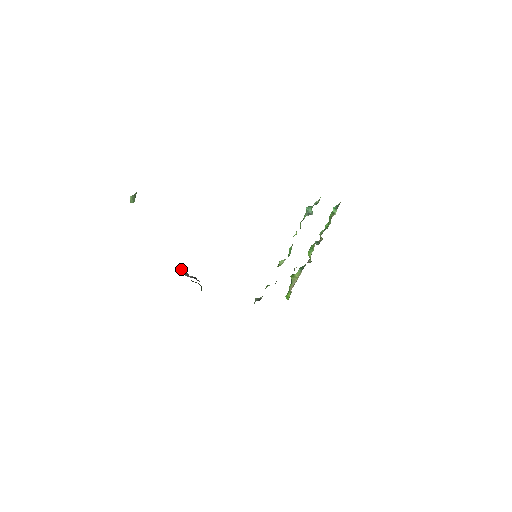
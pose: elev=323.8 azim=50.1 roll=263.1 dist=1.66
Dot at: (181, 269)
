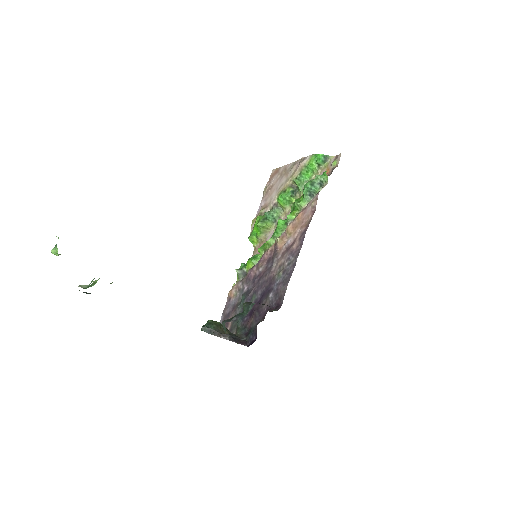
Dot at: (203, 328)
